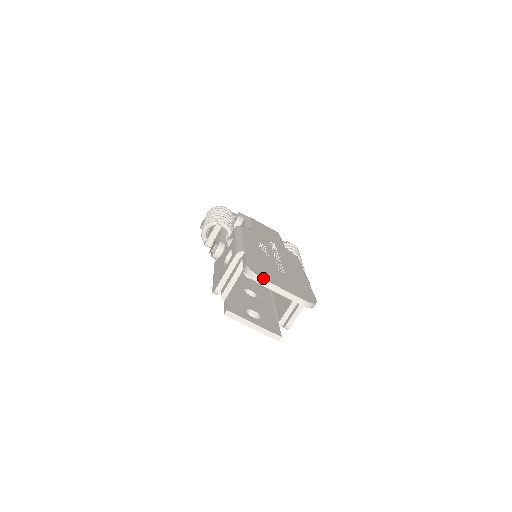
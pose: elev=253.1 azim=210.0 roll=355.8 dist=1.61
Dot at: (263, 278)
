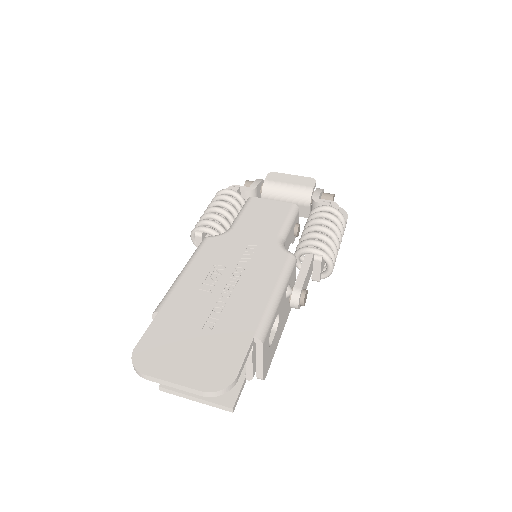
Dot at: (143, 371)
